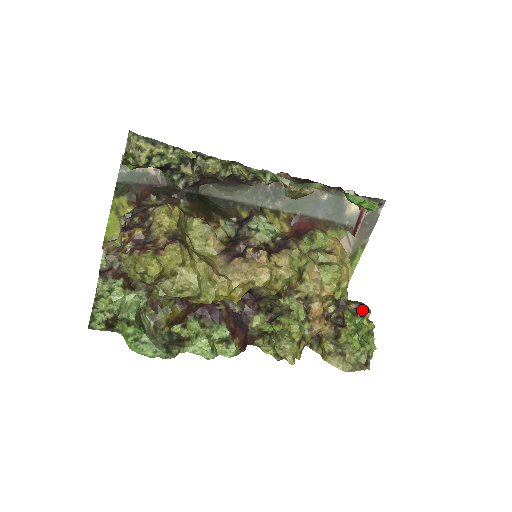
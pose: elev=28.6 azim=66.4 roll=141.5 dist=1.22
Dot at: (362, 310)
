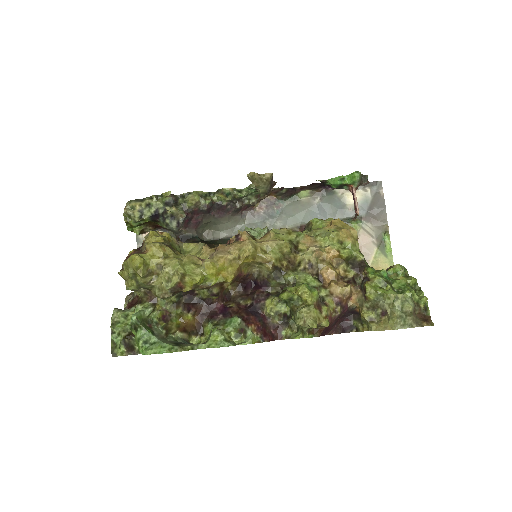
Dot at: (390, 267)
